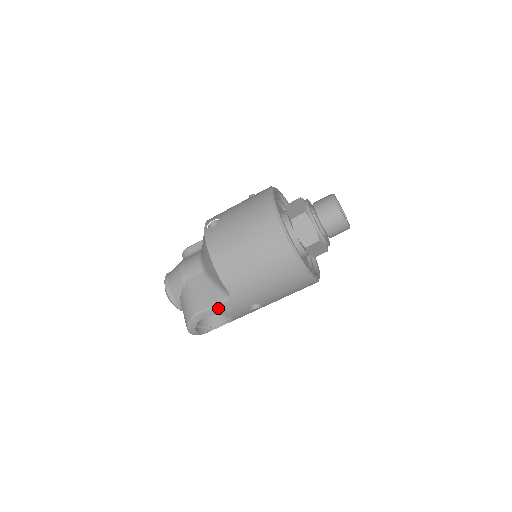
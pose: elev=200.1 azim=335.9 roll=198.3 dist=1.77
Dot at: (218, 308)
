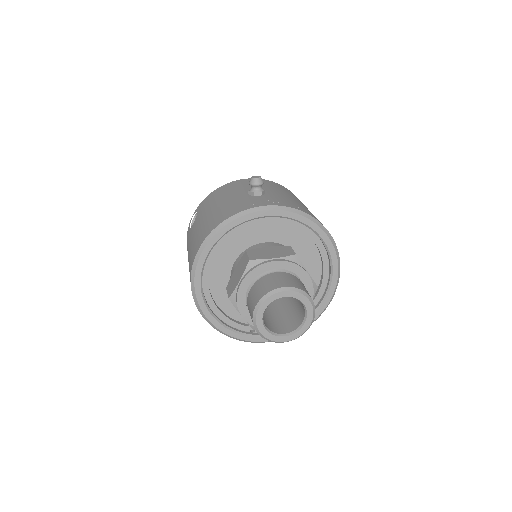
Dot at: occluded
